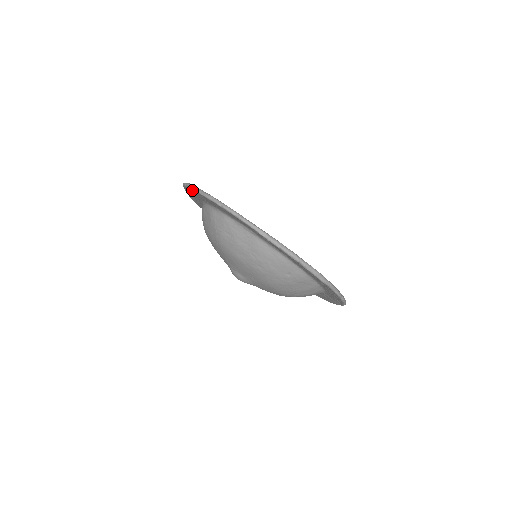
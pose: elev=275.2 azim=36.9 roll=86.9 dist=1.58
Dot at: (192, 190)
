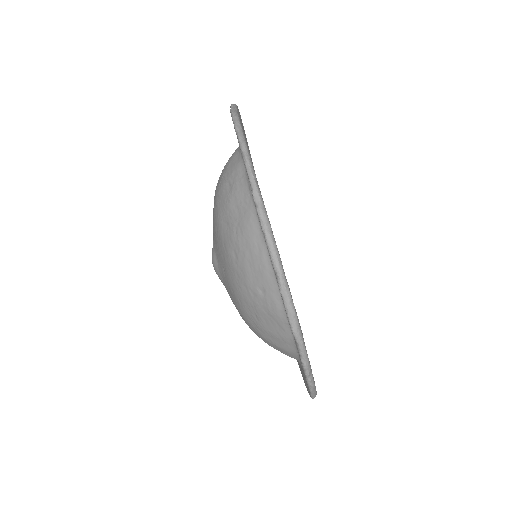
Dot at: occluded
